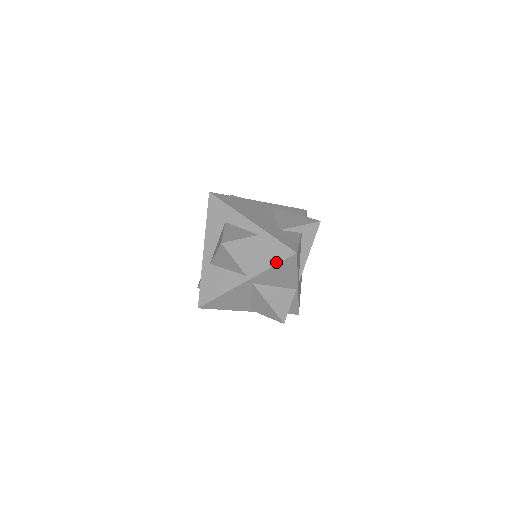
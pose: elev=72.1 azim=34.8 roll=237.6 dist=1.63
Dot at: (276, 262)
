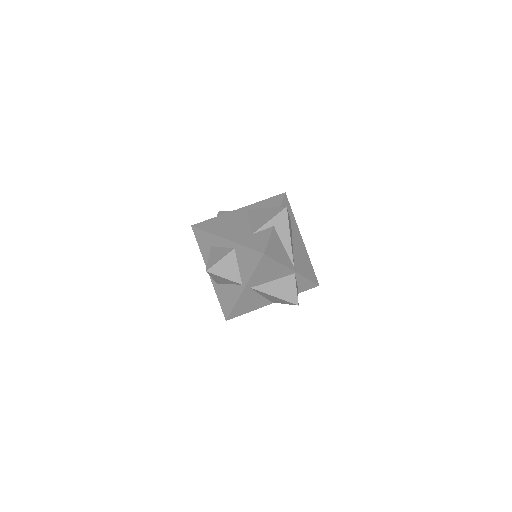
Dot at: (254, 267)
